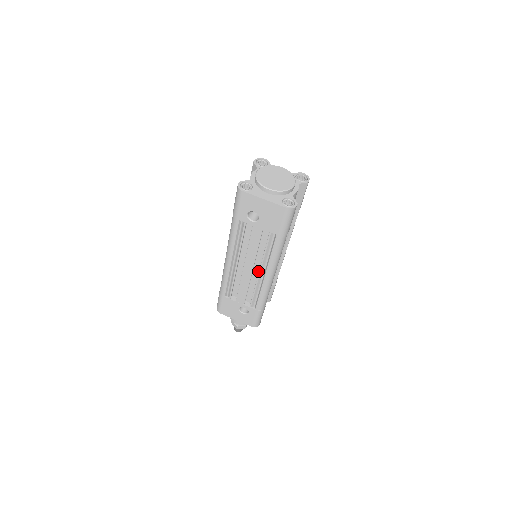
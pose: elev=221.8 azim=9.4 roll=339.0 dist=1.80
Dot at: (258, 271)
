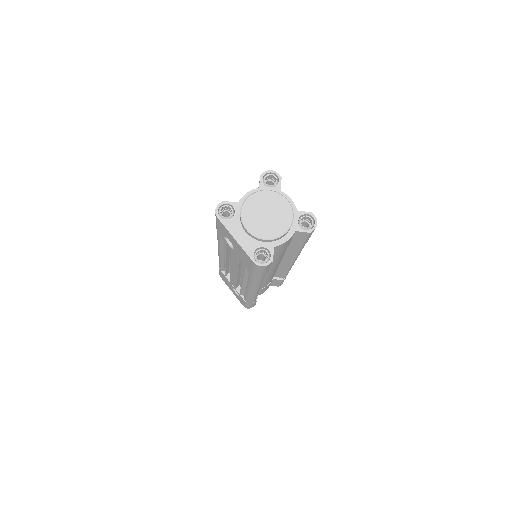
Dot at: occluded
